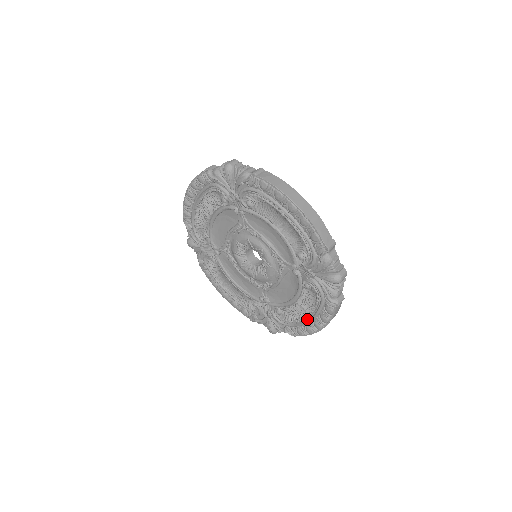
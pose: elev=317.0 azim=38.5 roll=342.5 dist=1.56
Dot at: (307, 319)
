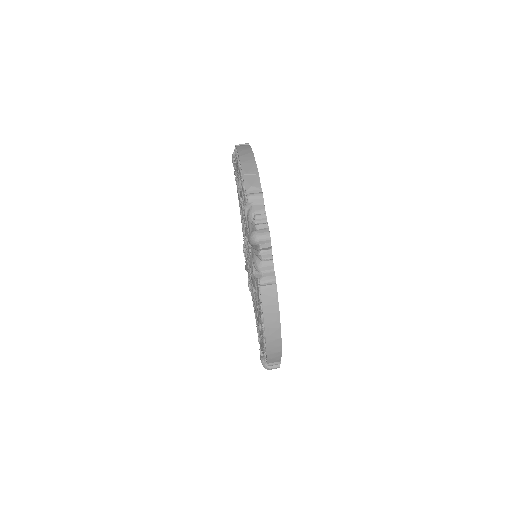
Dot at: occluded
